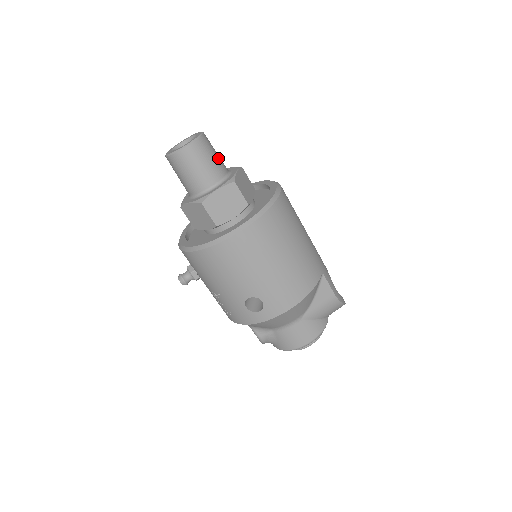
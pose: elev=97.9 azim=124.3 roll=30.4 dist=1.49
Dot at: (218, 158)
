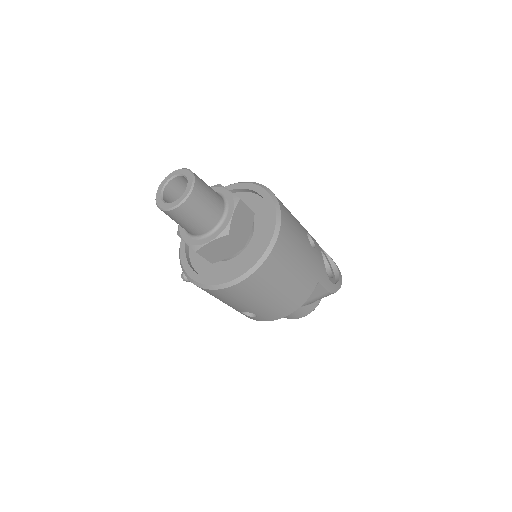
Dot at: (212, 203)
